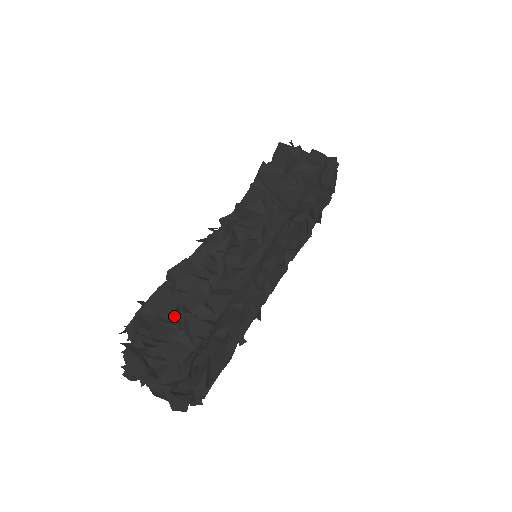
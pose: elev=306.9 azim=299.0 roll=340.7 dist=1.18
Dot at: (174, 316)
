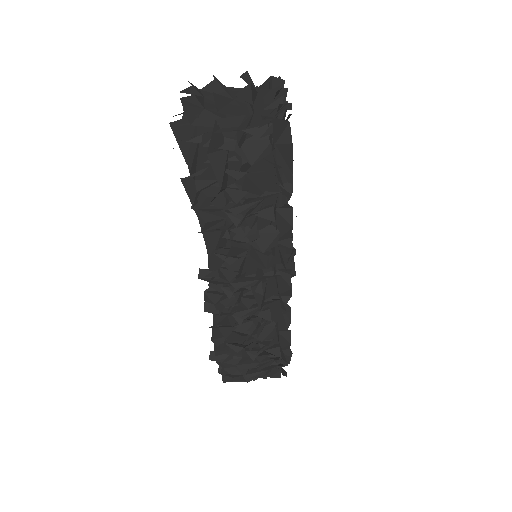
Dot at: (246, 358)
